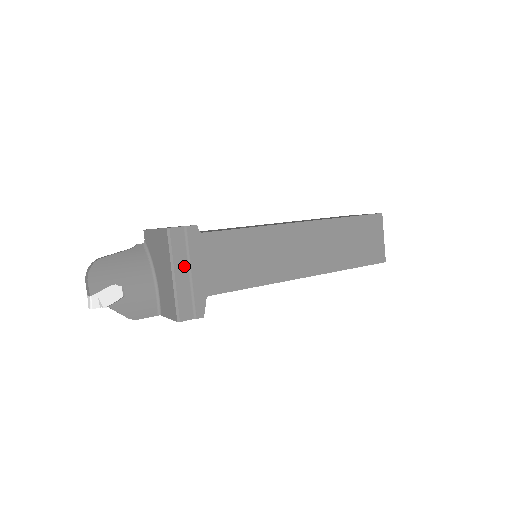
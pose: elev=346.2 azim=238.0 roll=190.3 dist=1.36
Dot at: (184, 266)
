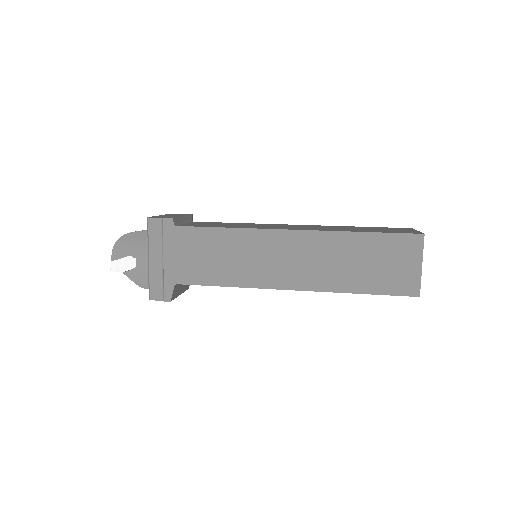
Dot at: (158, 253)
